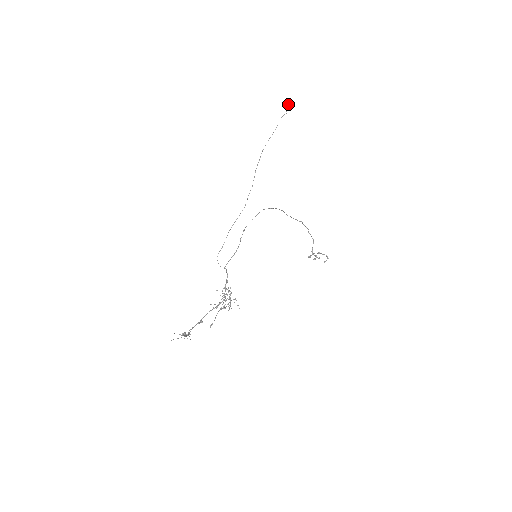
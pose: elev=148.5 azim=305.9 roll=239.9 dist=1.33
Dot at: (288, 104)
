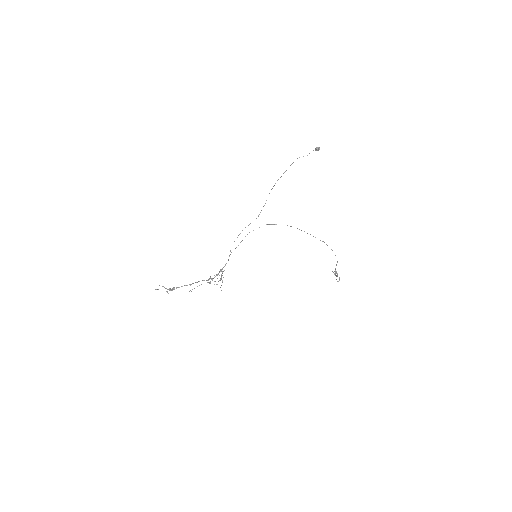
Dot at: occluded
